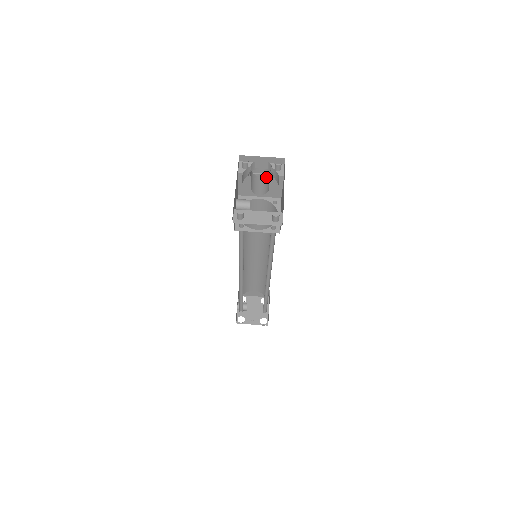
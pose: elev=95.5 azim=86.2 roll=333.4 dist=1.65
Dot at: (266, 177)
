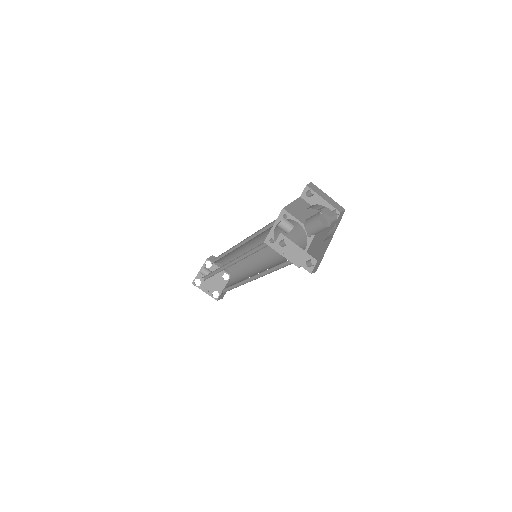
Dot at: (327, 228)
